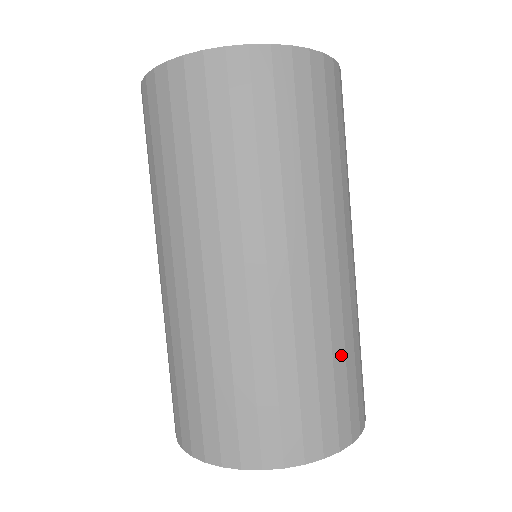
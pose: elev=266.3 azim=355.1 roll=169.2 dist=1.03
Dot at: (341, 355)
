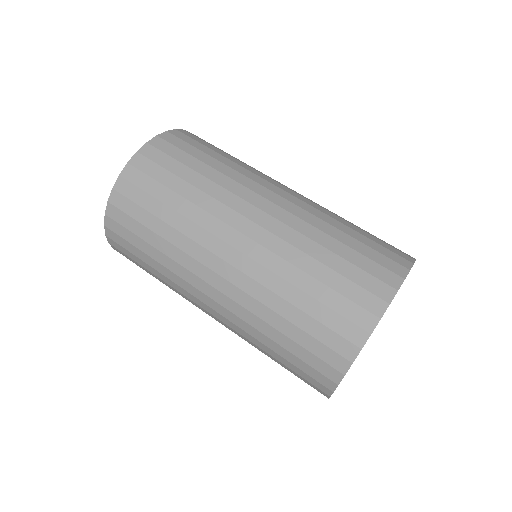
Dot at: (341, 234)
